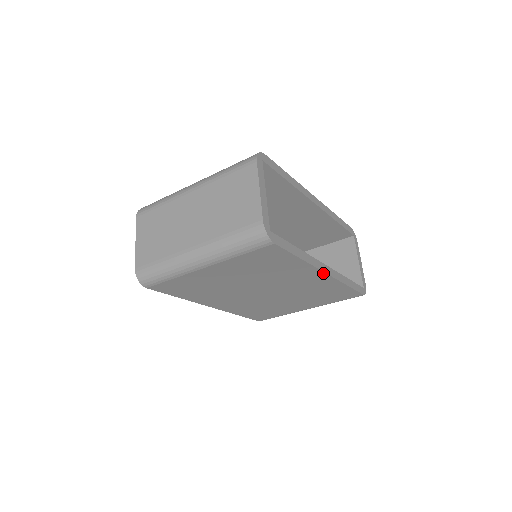
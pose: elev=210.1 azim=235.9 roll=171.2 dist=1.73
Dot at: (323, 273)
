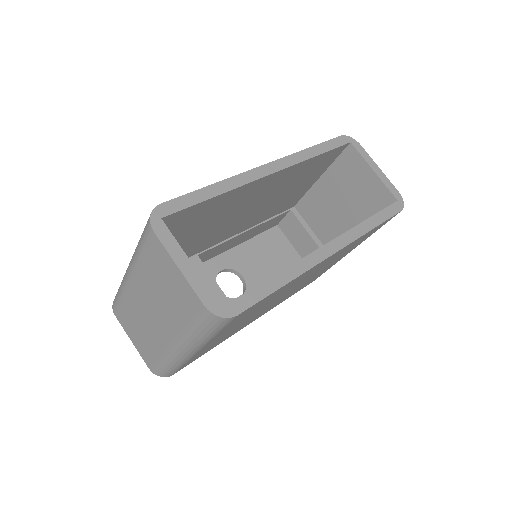
Dot at: (329, 257)
